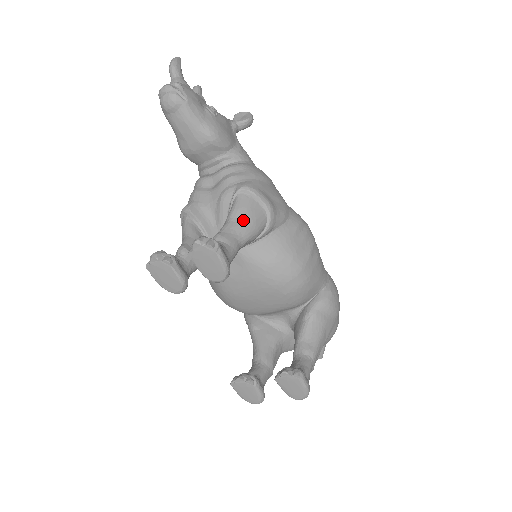
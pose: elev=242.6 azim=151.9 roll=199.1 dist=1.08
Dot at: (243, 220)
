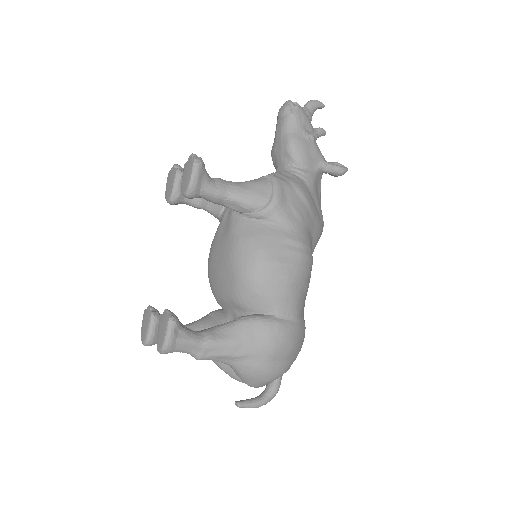
Dot at: (246, 187)
